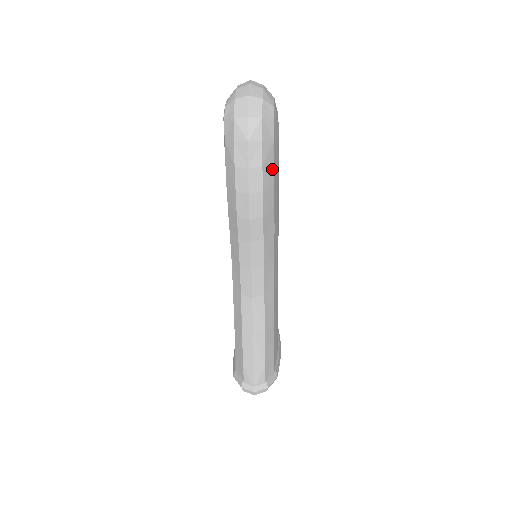
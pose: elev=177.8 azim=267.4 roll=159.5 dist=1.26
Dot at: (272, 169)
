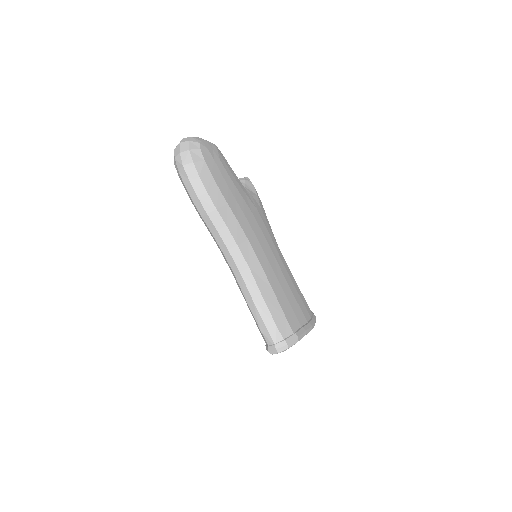
Dot at: (211, 178)
